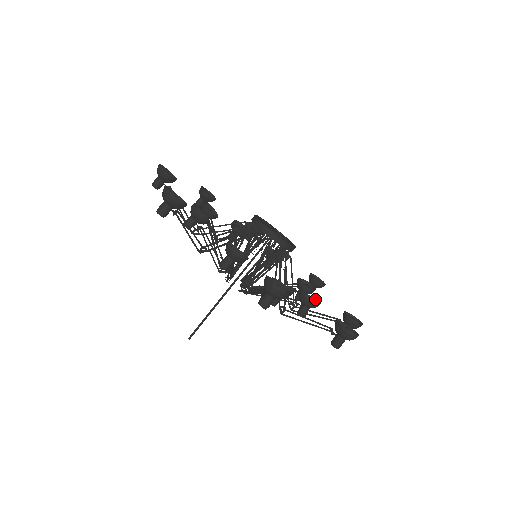
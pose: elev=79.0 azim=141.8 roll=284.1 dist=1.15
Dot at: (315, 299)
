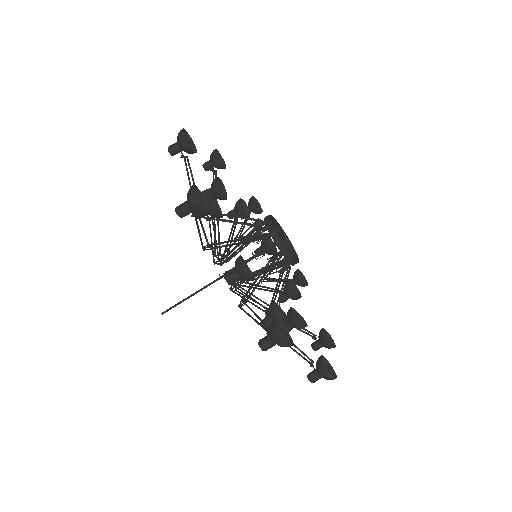
Dot at: (301, 317)
